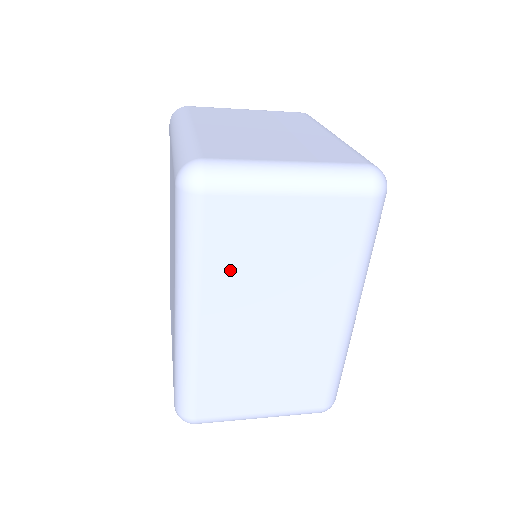
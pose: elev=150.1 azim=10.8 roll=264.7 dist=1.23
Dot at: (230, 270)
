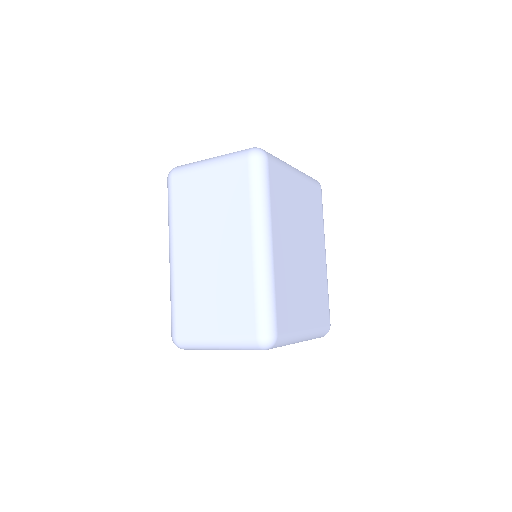
Dot at: (185, 217)
